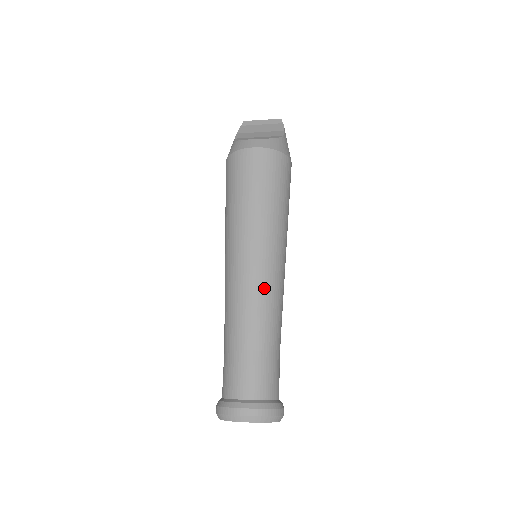
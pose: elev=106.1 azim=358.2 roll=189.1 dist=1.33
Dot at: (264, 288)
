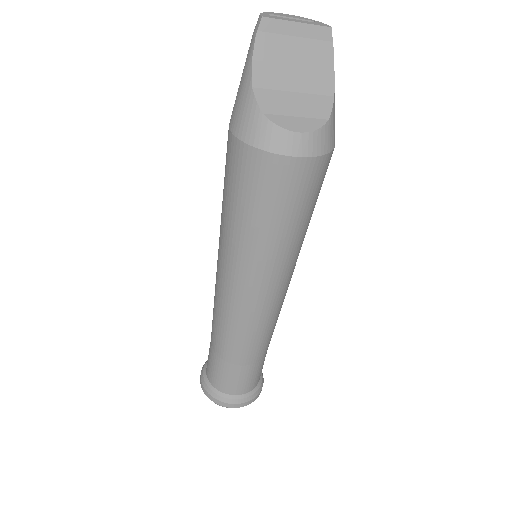
Dot at: (271, 317)
